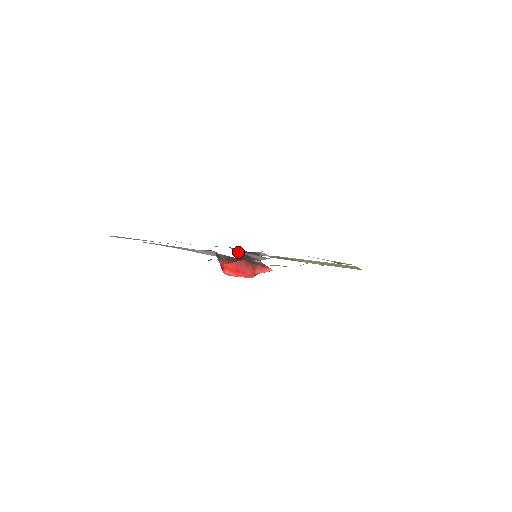
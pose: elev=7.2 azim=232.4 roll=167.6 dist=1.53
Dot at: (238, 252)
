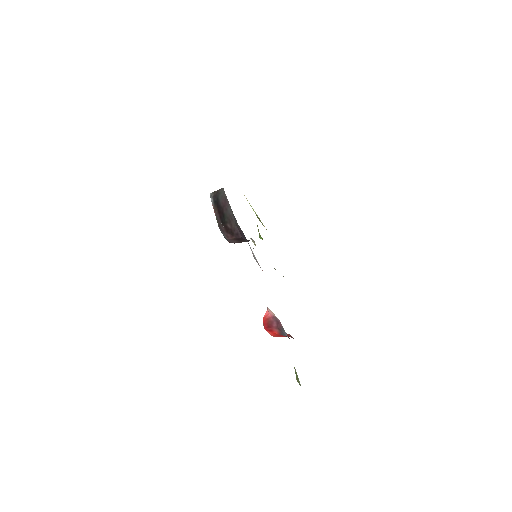
Dot at: (242, 235)
